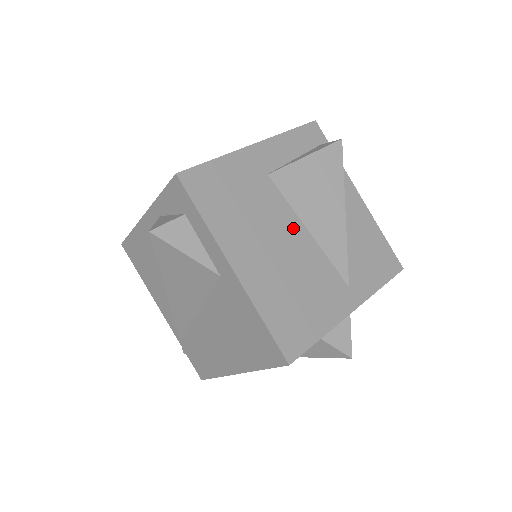
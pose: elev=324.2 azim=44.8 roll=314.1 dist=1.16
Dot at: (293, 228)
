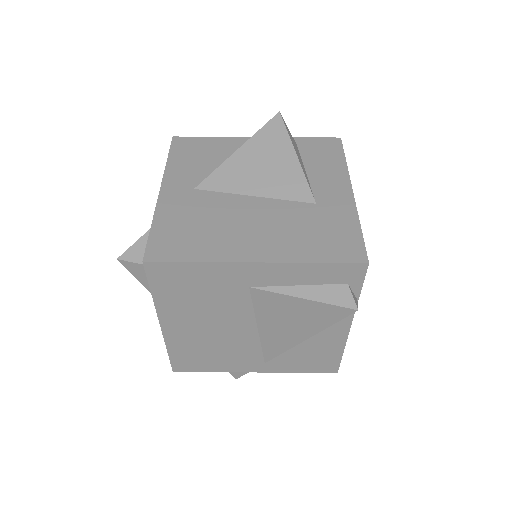
Dot at: (243, 323)
